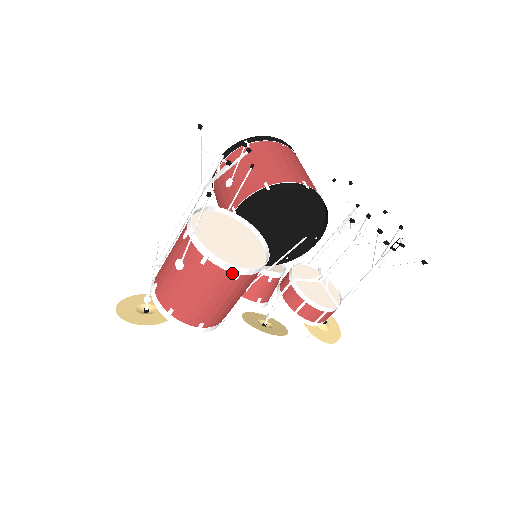
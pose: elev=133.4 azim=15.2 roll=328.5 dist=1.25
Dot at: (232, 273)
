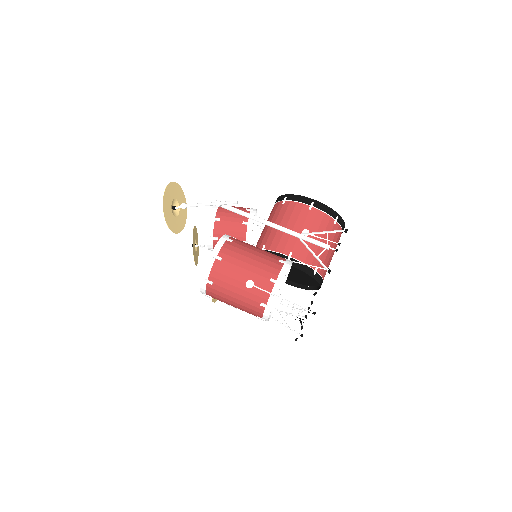
Dot at: (262, 317)
